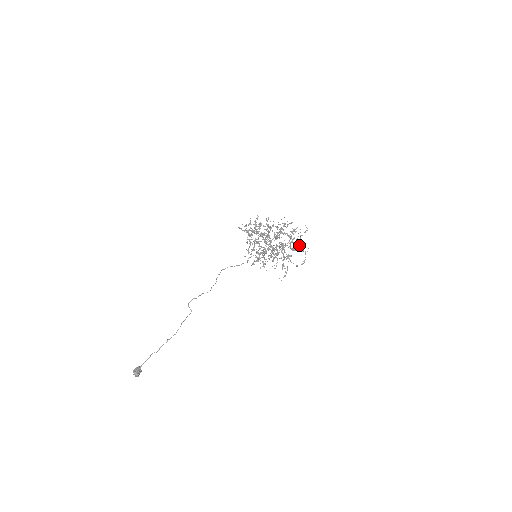
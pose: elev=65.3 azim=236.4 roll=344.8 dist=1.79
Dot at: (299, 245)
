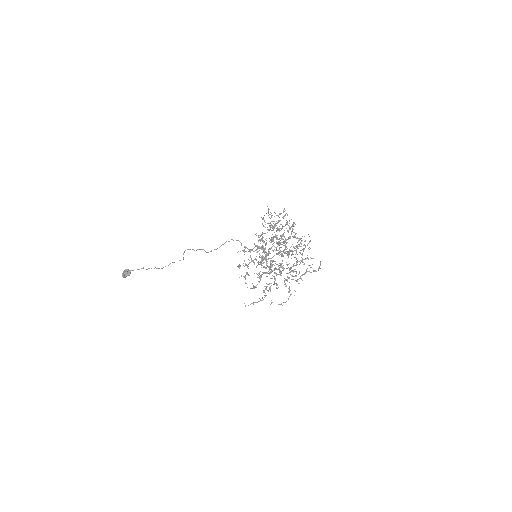
Dot at: (296, 280)
